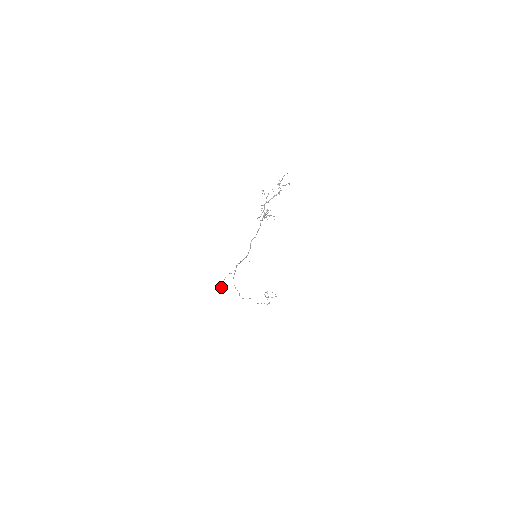
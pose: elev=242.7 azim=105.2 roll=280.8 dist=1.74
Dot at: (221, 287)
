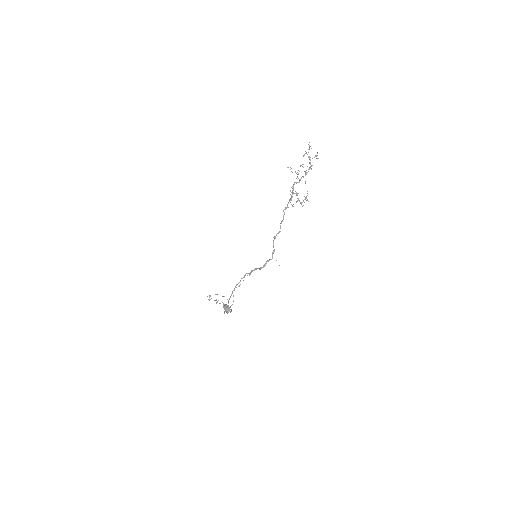
Dot at: (229, 308)
